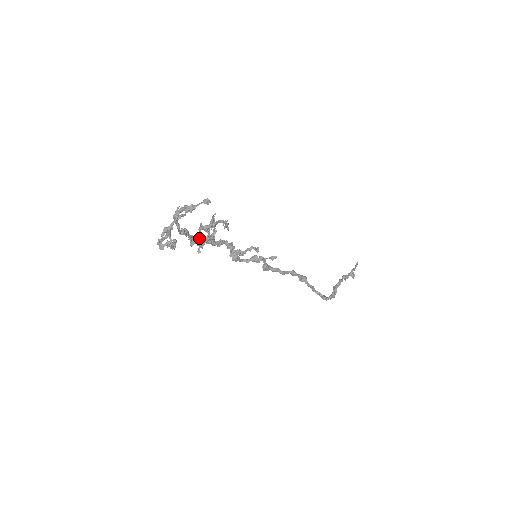
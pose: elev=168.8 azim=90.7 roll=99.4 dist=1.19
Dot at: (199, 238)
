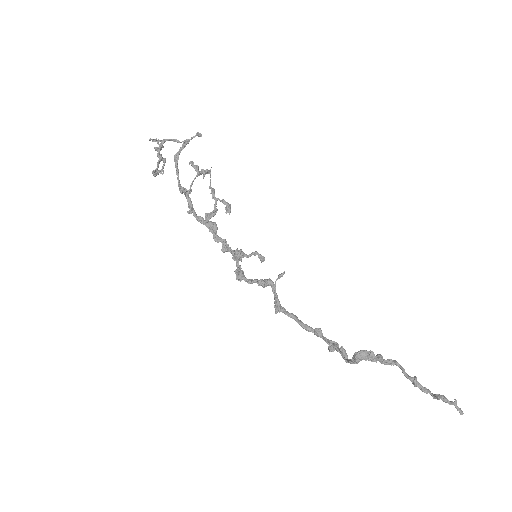
Dot at: (200, 216)
